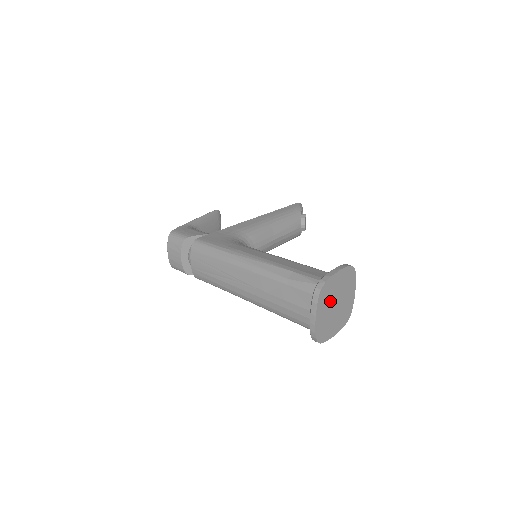
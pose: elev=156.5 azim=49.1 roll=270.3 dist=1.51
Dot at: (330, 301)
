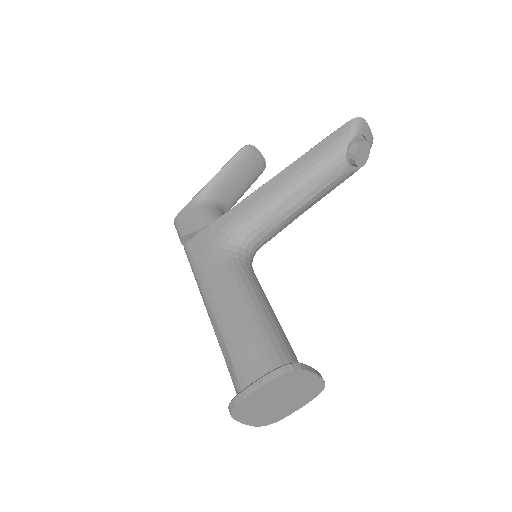
Dot at: (262, 405)
